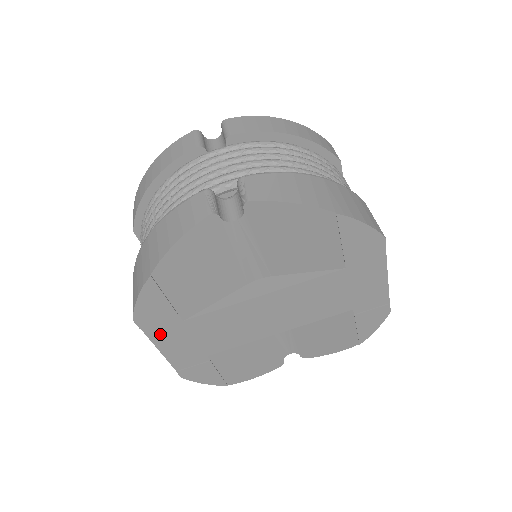
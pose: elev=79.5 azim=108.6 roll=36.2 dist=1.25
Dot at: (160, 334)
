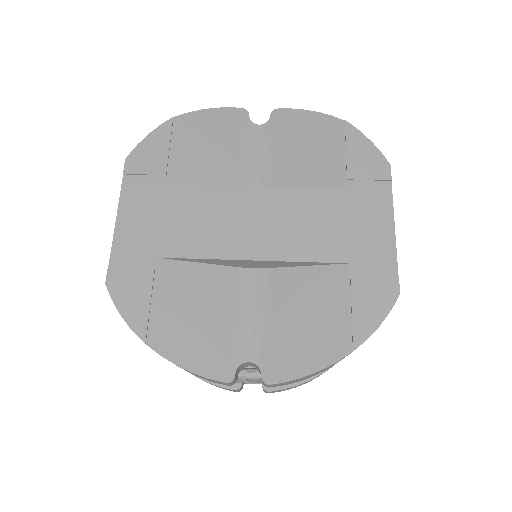
Dot at: (134, 193)
